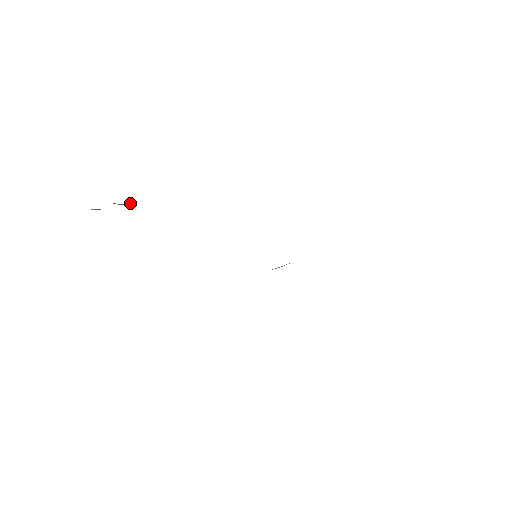
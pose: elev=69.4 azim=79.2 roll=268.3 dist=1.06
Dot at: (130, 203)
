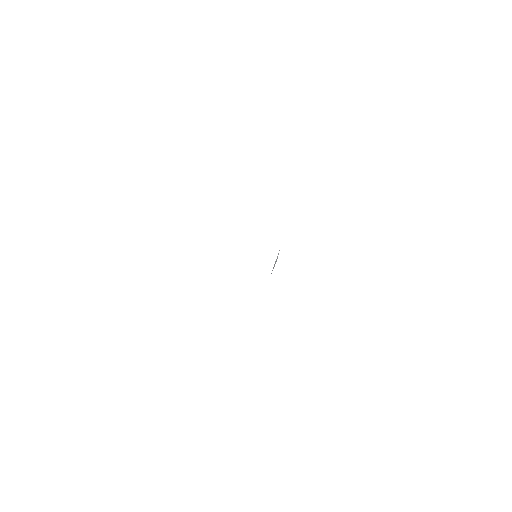
Dot at: occluded
